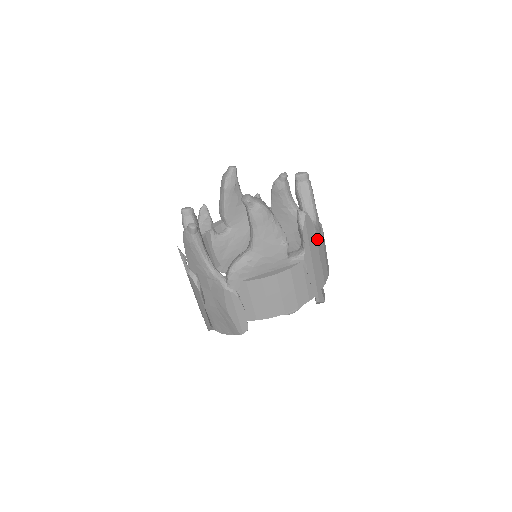
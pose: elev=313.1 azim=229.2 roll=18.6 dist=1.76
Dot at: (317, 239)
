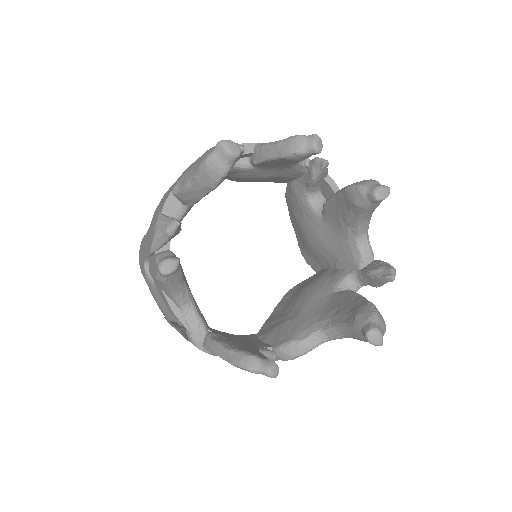
Dot at: occluded
